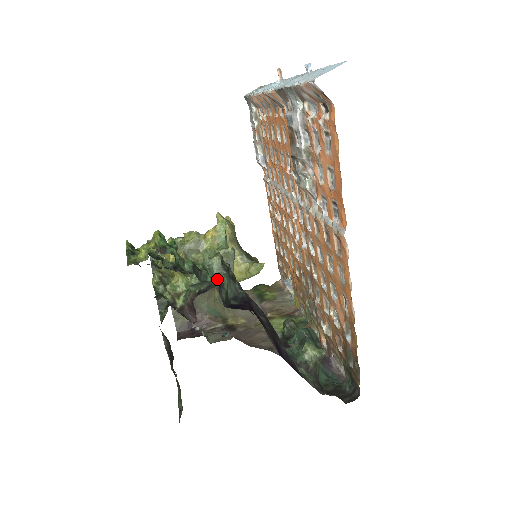
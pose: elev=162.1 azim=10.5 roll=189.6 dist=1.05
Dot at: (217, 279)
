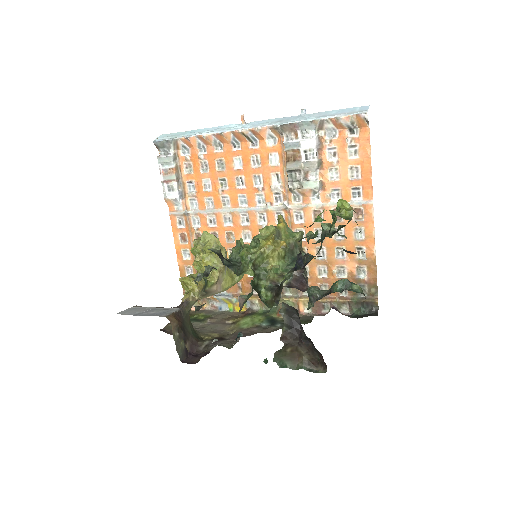
Dot at: (345, 237)
